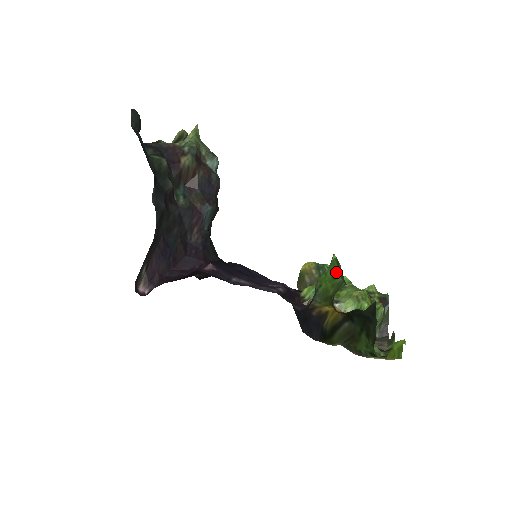
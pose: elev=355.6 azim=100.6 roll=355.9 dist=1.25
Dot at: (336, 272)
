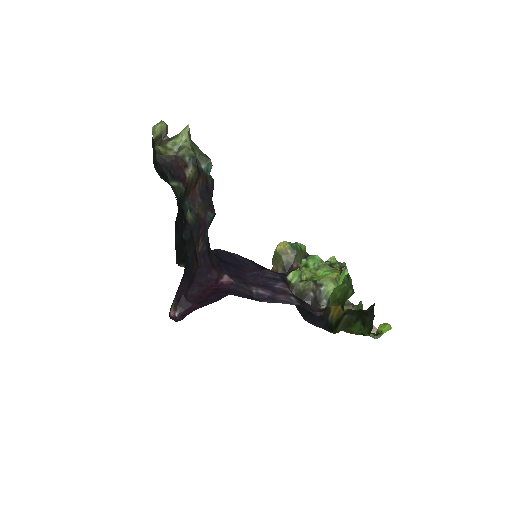
Dot at: (343, 281)
